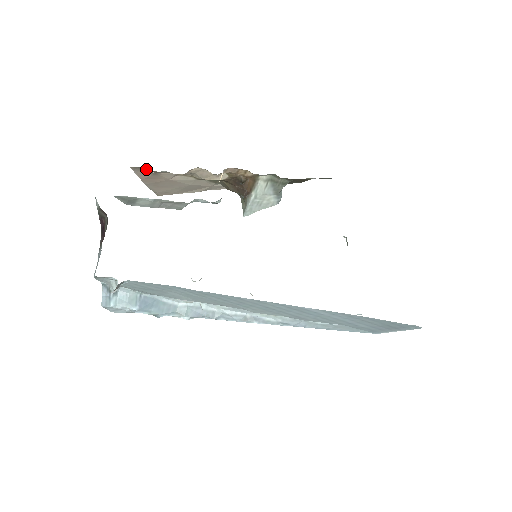
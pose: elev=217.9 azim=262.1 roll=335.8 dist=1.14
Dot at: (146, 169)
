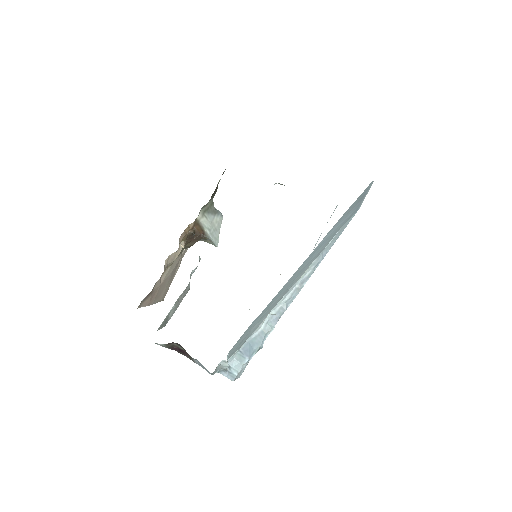
Dot at: (145, 298)
